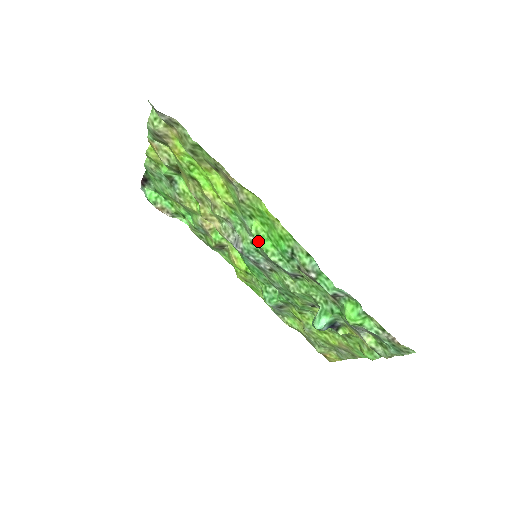
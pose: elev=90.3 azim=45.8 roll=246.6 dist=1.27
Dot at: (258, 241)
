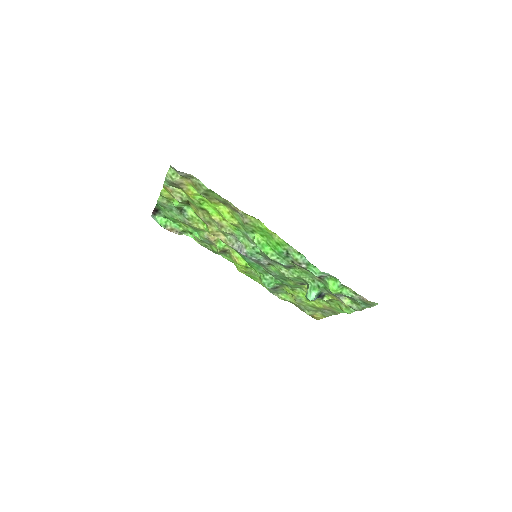
Dot at: (260, 247)
